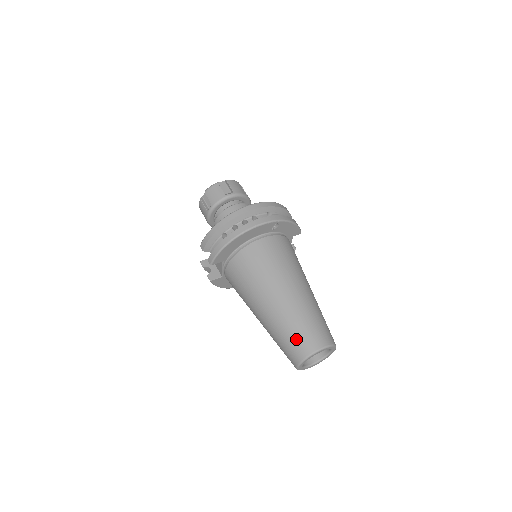
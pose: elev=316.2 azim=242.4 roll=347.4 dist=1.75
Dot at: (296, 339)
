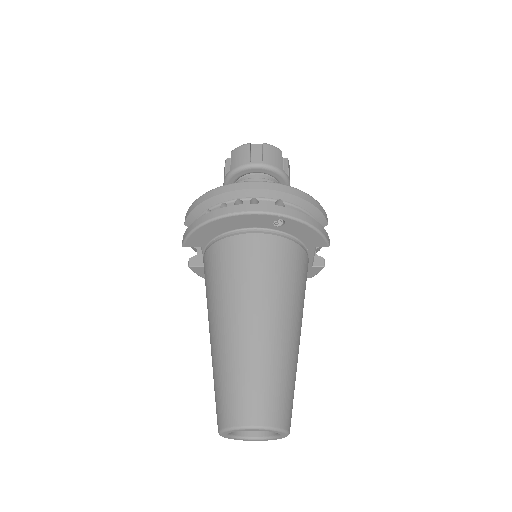
Dot at: (227, 395)
